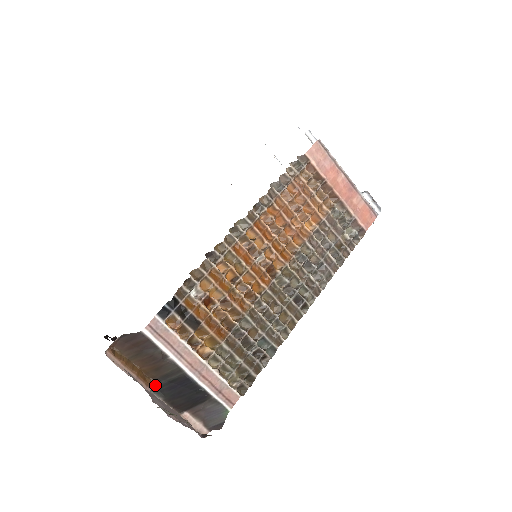
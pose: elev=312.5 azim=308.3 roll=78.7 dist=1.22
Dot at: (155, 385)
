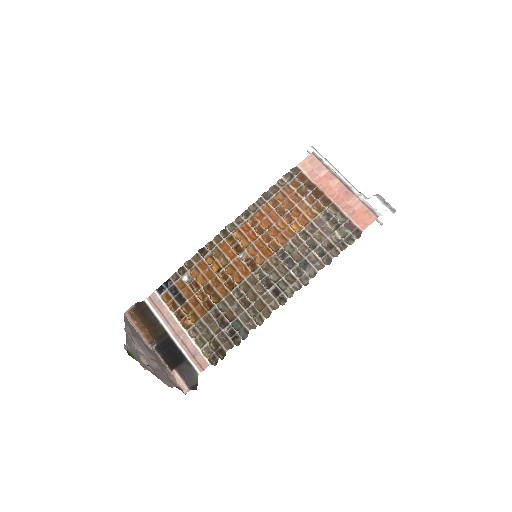
Dot at: (156, 344)
